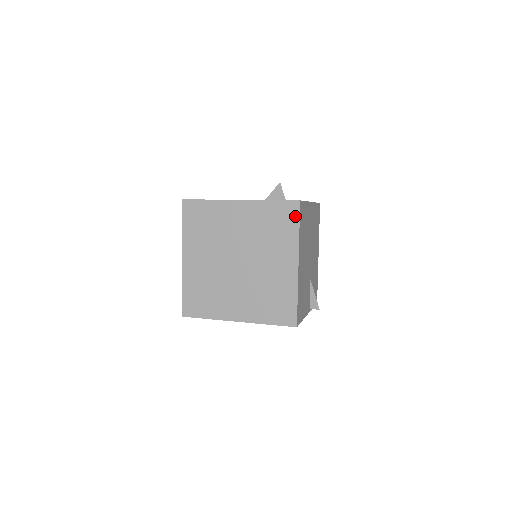
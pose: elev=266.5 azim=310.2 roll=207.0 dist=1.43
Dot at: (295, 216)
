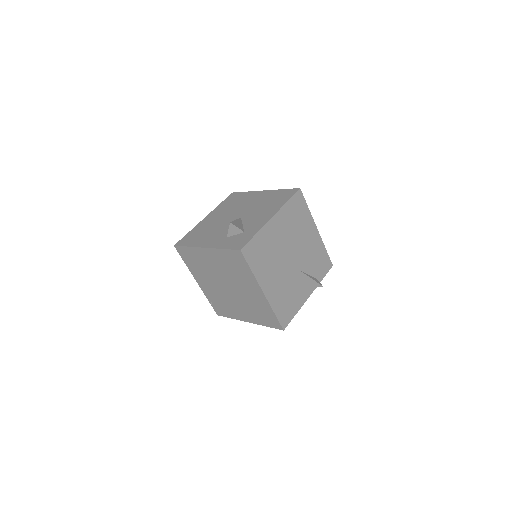
Dot at: (243, 261)
